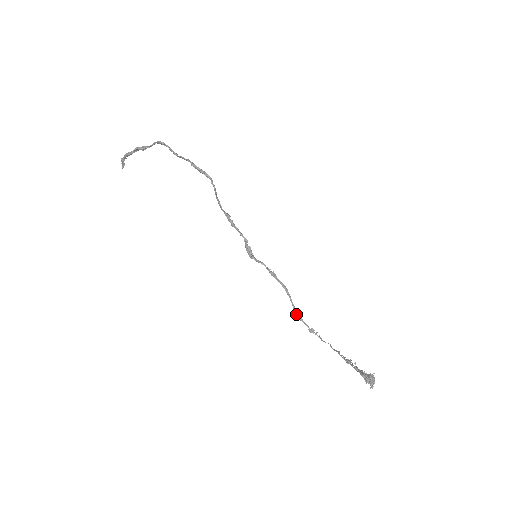
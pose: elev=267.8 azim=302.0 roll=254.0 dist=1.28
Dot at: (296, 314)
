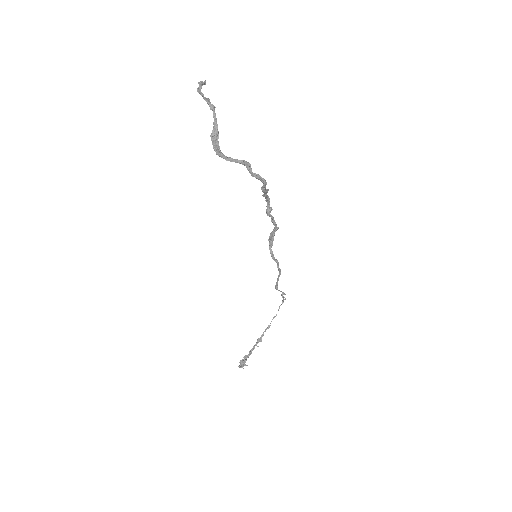
Dot at: (275, 285)
